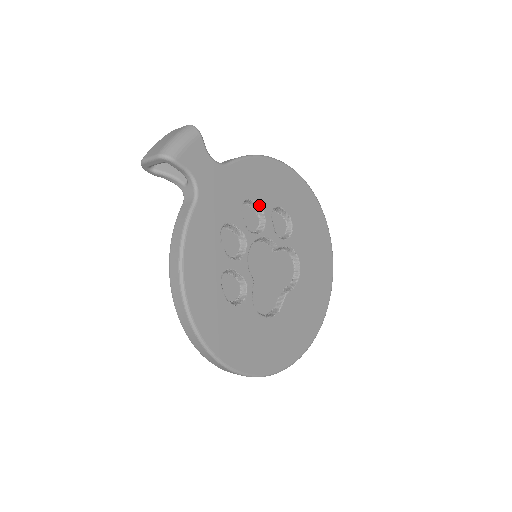
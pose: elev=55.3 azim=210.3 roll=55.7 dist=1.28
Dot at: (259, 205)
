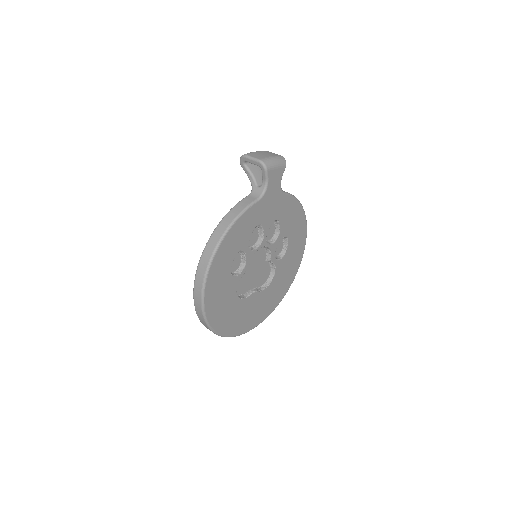
Dot at: (280, 228)
